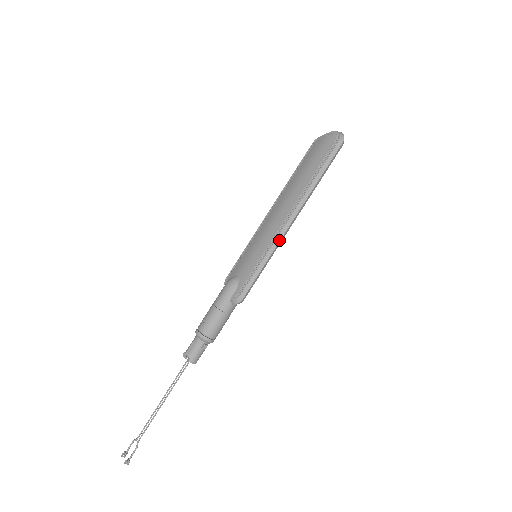
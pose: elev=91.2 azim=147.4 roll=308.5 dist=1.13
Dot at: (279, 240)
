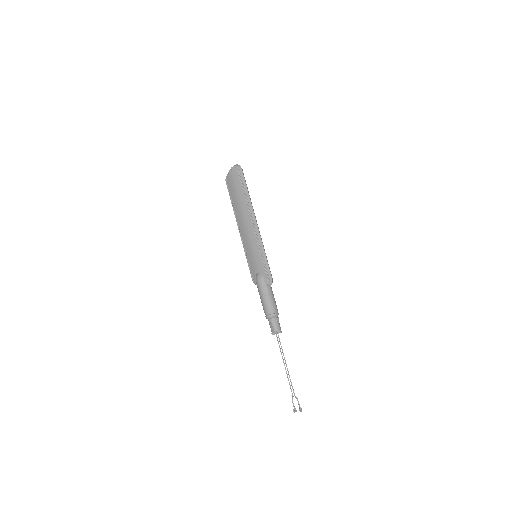
Dot at: (260, 237)
